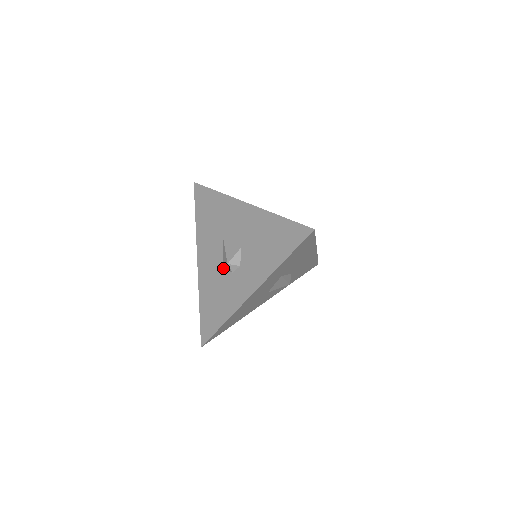
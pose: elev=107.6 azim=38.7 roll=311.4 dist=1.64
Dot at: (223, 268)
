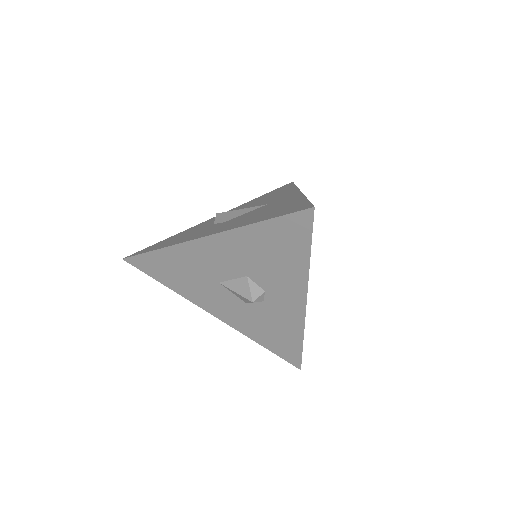
Dot at: (248, 304)
